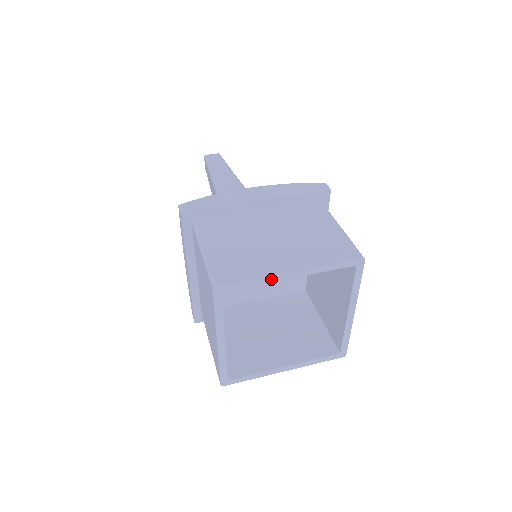
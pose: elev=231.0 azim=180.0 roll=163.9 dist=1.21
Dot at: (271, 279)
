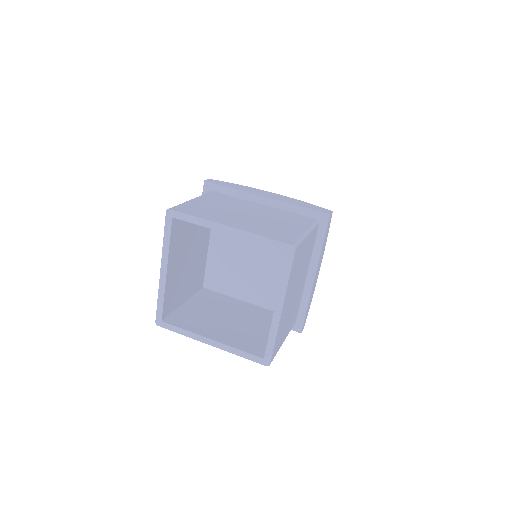
Dot at: (211, 225)
